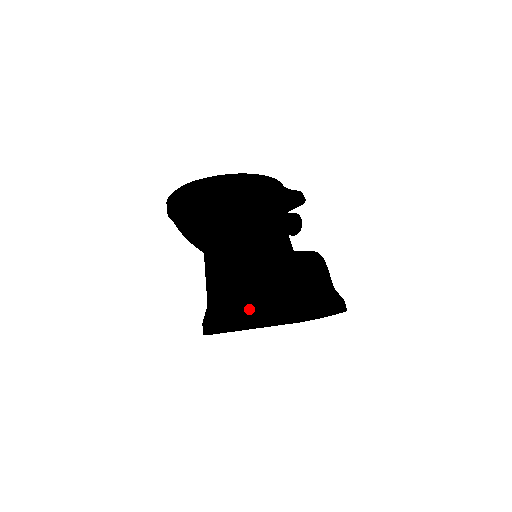
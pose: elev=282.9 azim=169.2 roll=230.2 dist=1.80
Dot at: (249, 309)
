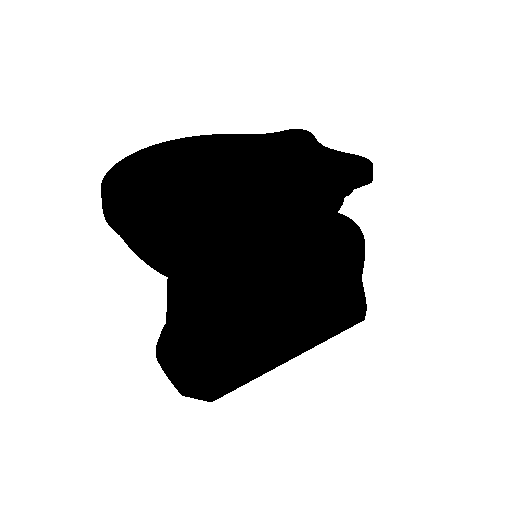
Dot at: (217, 385)
